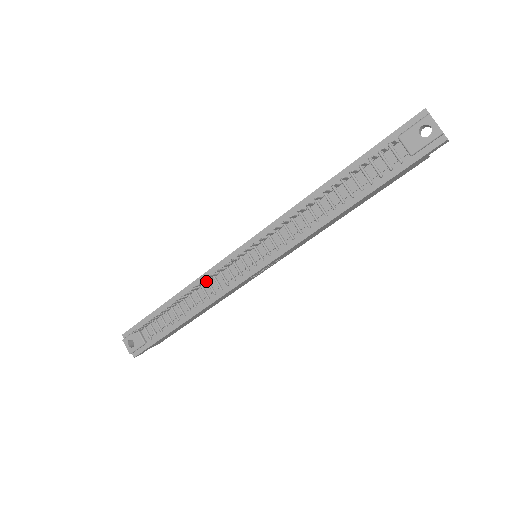
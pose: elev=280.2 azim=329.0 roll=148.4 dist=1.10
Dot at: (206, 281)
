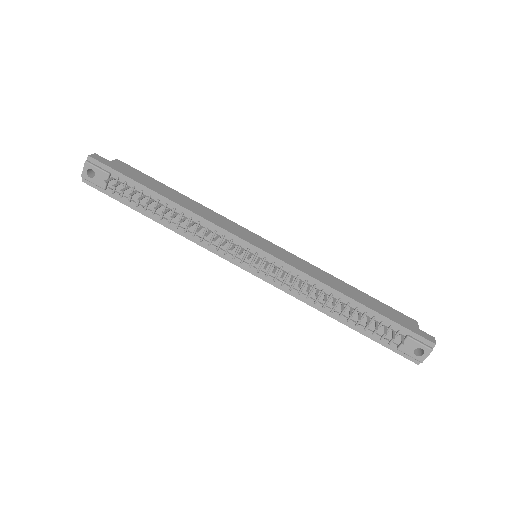
Dot at: (206, 228)
